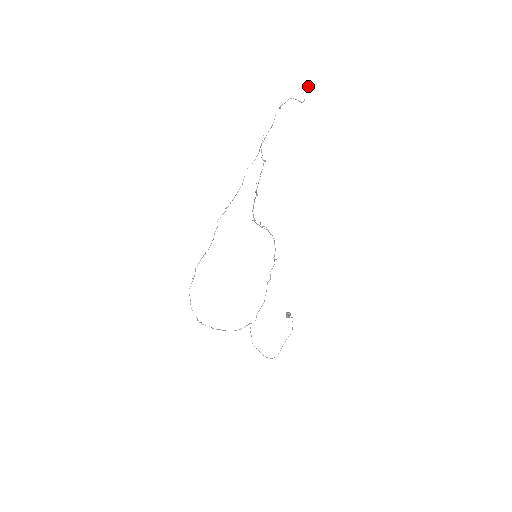
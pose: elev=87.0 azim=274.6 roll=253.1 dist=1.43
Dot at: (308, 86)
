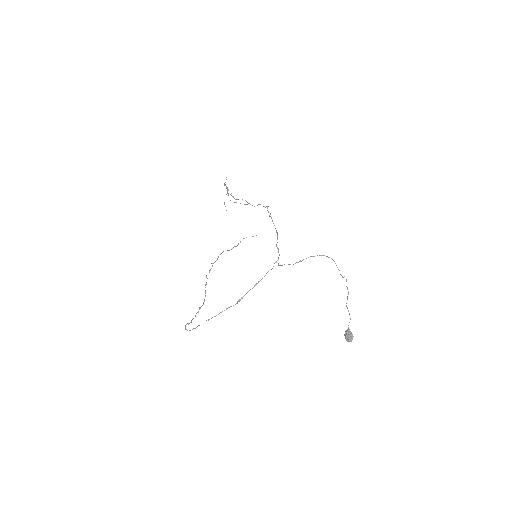
Dot at: occluded
